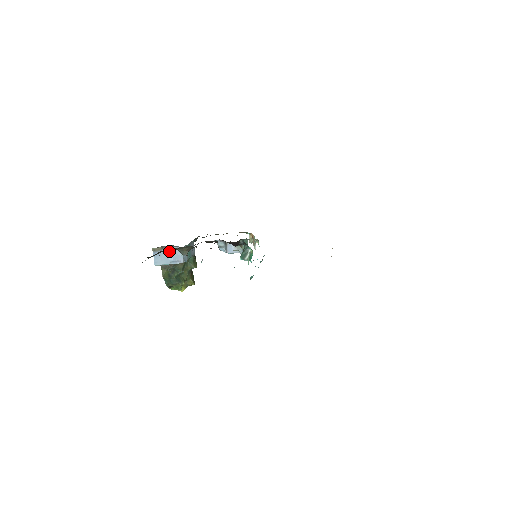
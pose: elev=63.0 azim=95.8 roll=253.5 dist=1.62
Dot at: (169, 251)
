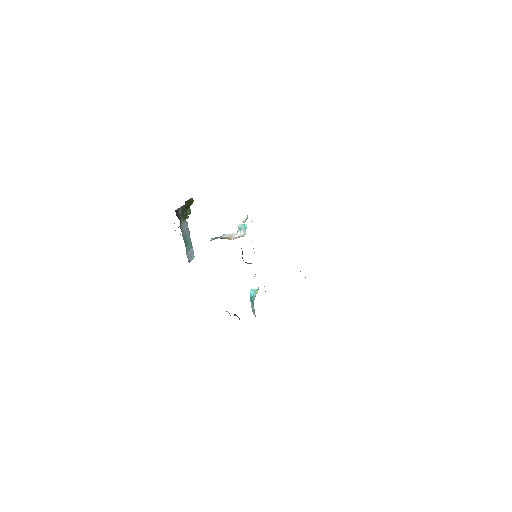
Dot at: occluded
